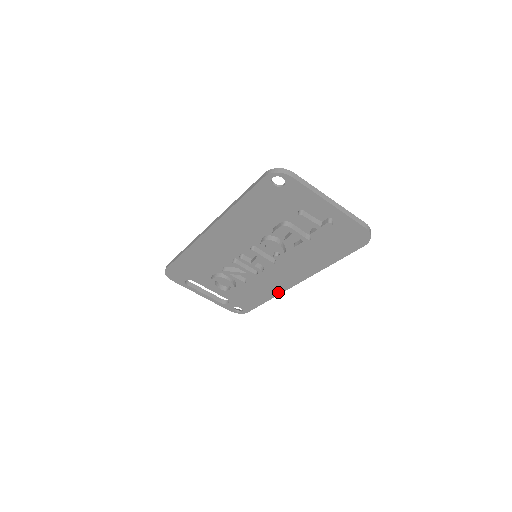
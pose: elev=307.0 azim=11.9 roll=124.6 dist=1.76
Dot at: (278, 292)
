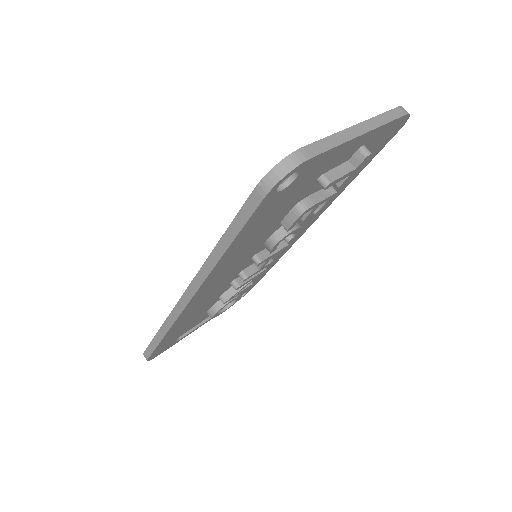
Dot at: (286, 251)
